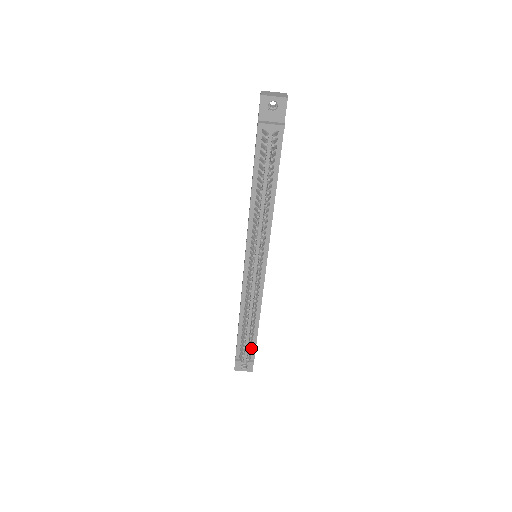
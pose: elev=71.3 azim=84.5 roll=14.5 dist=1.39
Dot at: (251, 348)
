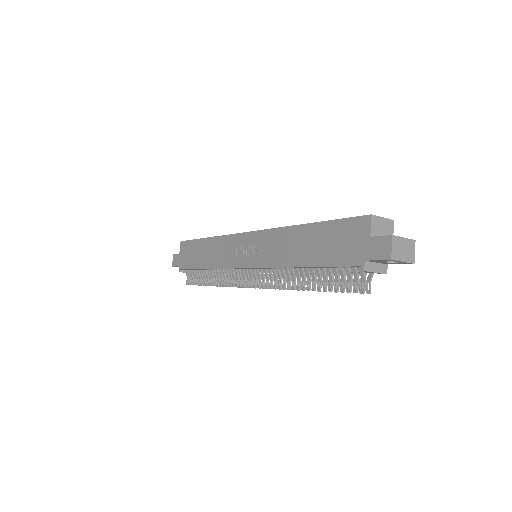
Dot at: occluded
